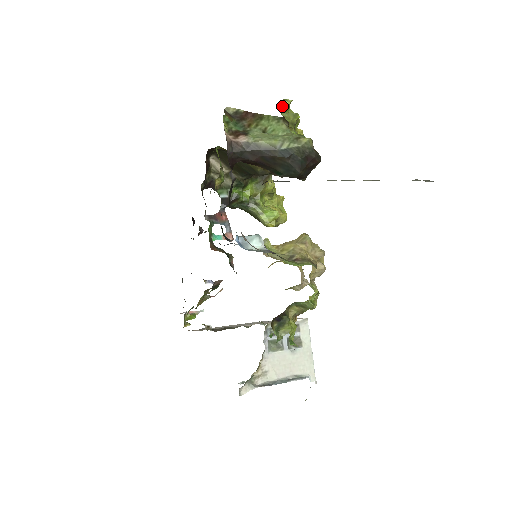
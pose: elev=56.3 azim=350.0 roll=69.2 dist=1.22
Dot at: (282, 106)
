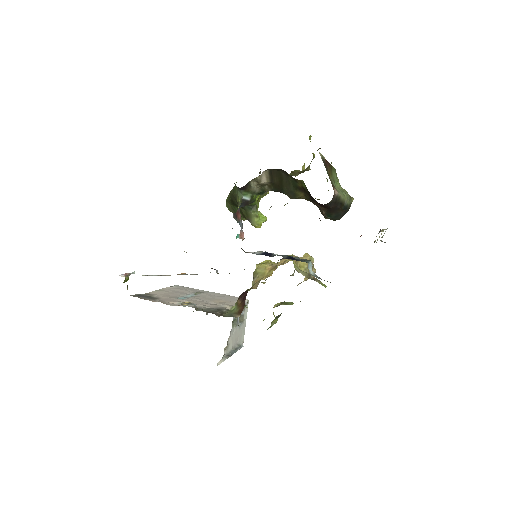
Dot at: (320, 148)
